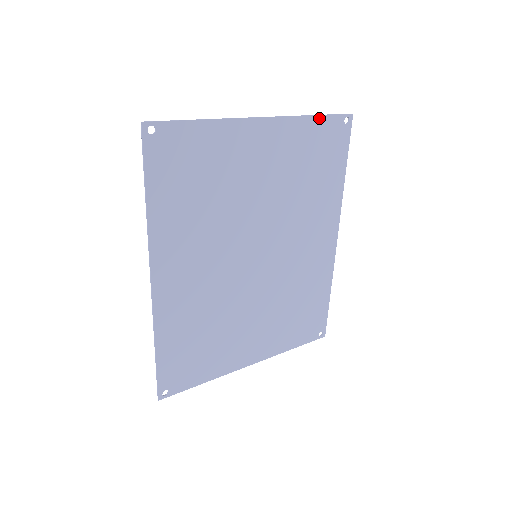
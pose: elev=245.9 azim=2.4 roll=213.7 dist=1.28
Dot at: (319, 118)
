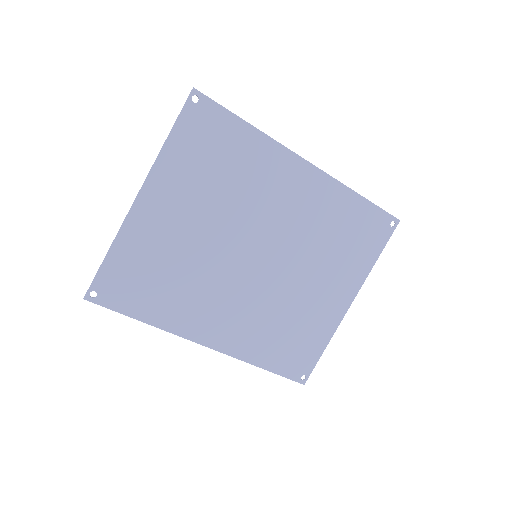
Dot at: (173, 134)
